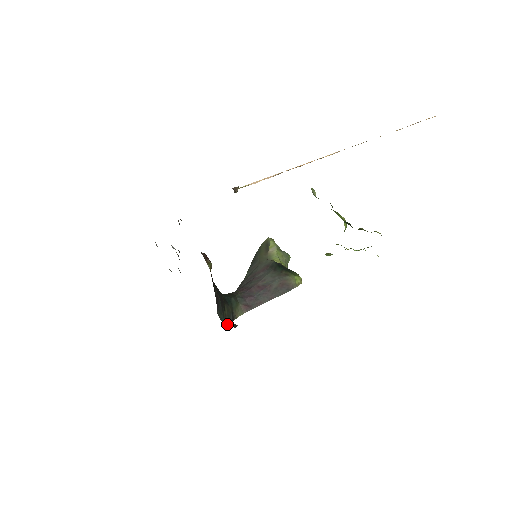
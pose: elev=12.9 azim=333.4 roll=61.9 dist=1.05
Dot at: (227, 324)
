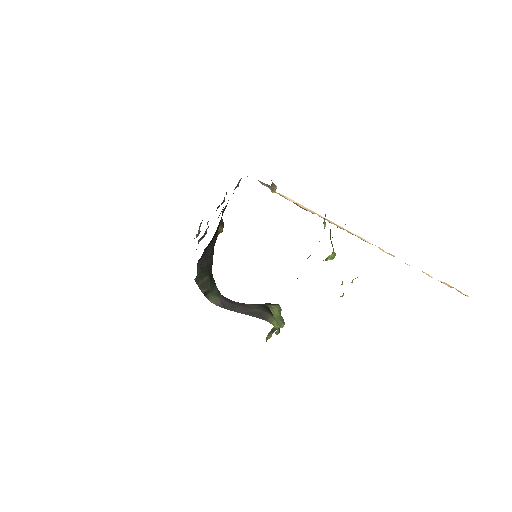
Dot at: (198, 283)
